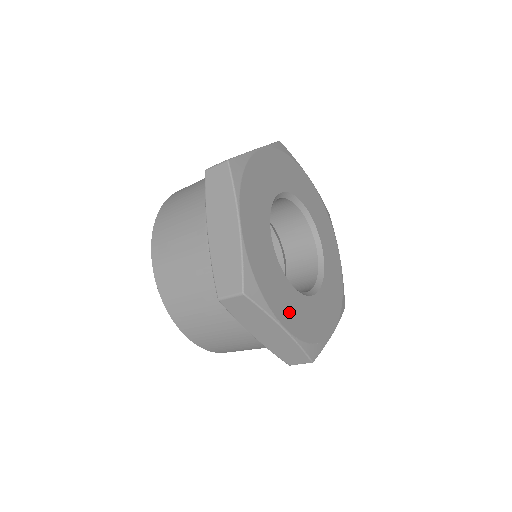
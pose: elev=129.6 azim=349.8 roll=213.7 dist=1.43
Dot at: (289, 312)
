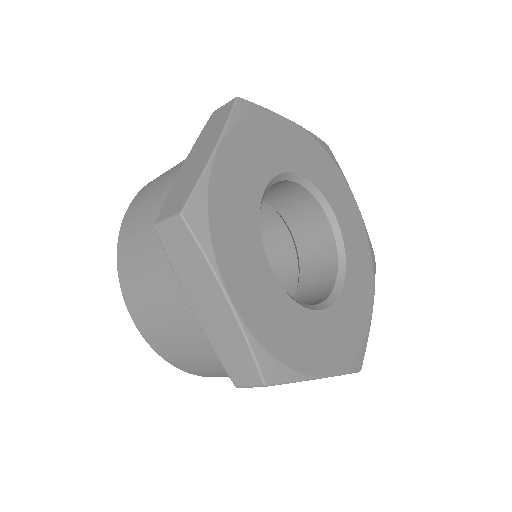
Dot at: (248, 288)
